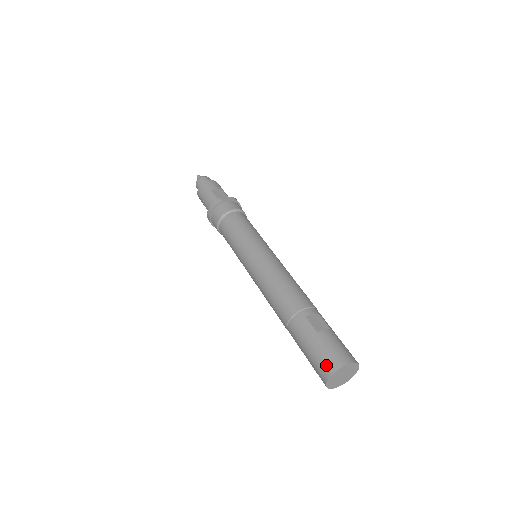
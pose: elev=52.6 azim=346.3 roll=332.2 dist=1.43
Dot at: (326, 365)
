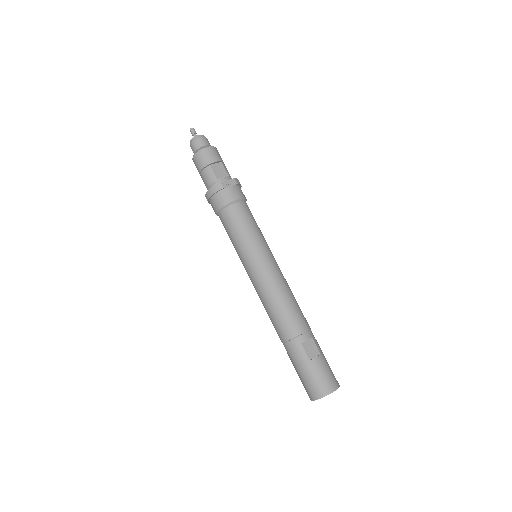
Dot at: (314, 391)
